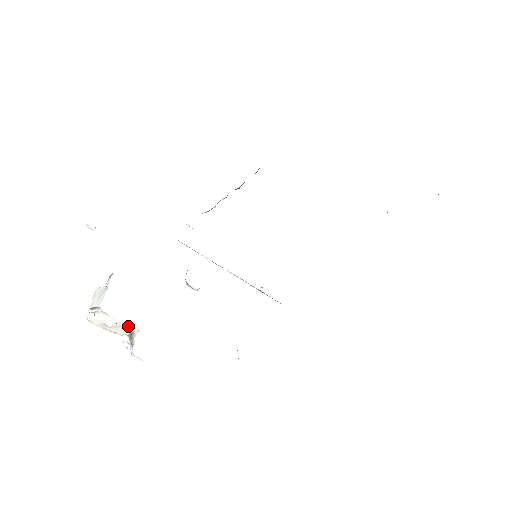
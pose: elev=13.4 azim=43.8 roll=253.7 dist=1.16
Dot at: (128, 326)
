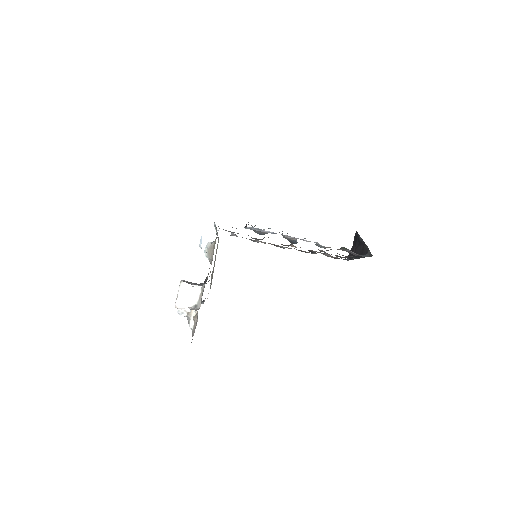
Dot at: occluded
